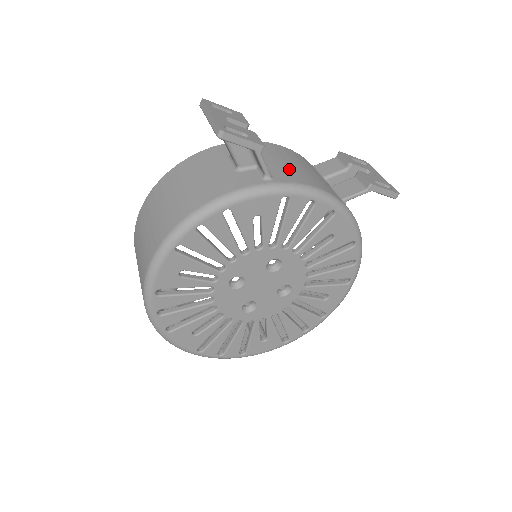
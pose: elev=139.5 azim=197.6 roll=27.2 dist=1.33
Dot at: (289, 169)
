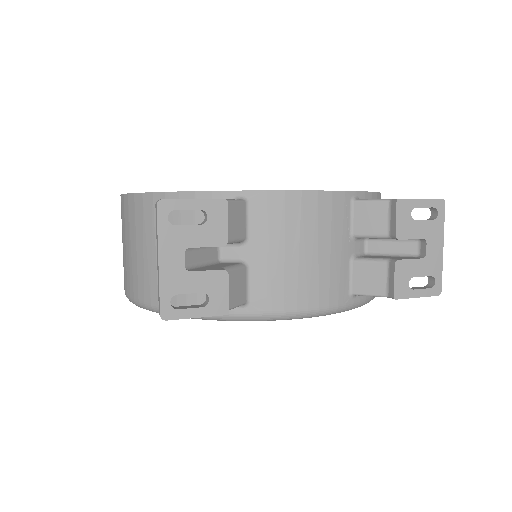
Dot at: (282, 275)
